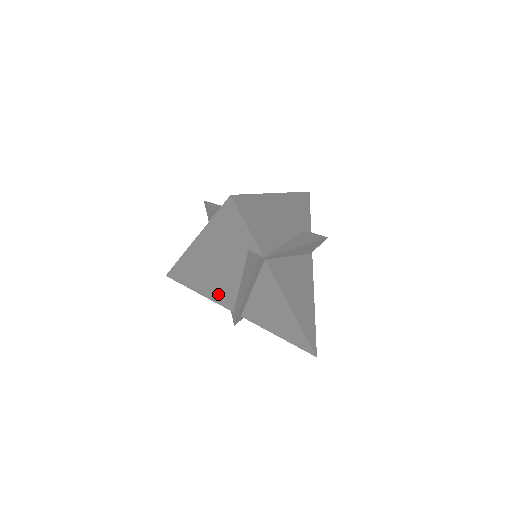
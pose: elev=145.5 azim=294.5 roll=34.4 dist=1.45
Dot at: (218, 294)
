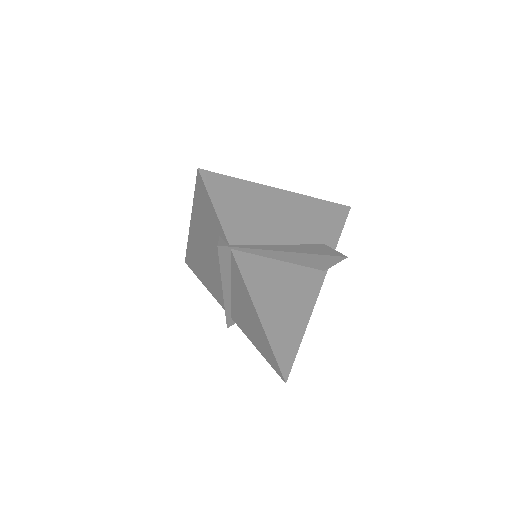
Dot at: (214, 288)
